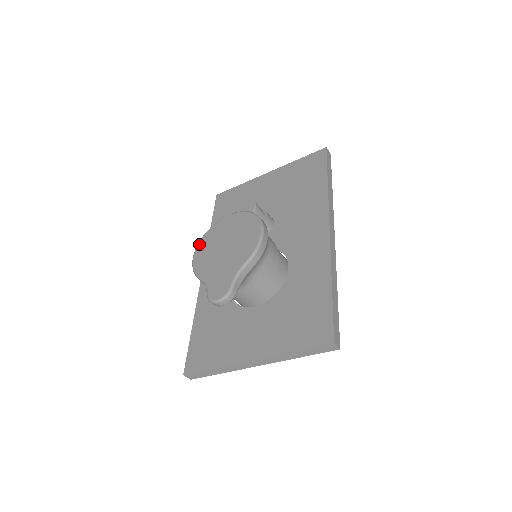
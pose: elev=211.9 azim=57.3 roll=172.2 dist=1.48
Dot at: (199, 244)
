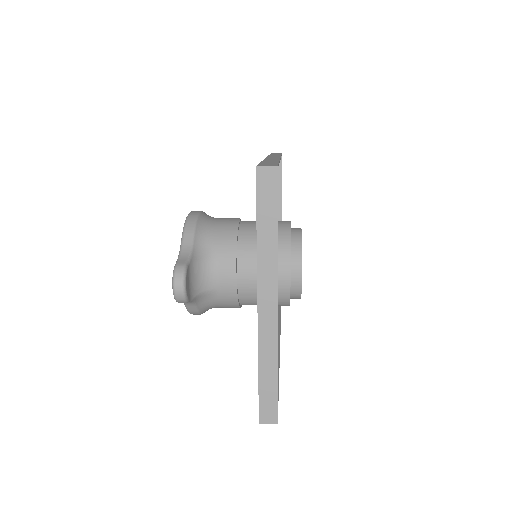
Dot at: occluded
